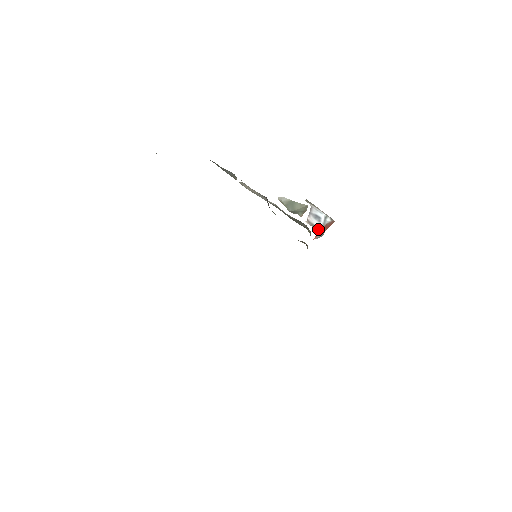
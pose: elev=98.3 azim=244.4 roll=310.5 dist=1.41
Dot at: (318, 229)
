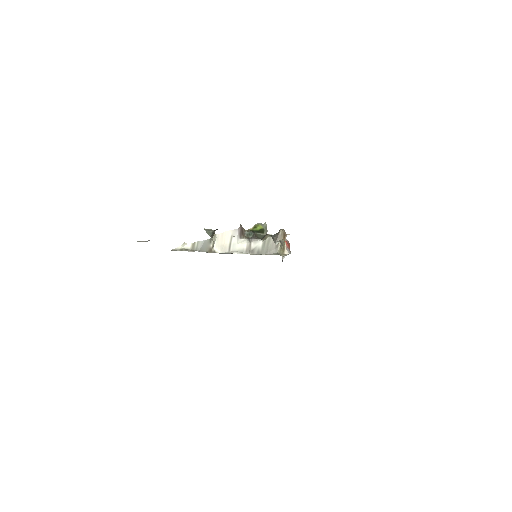
Dot at: occluded
